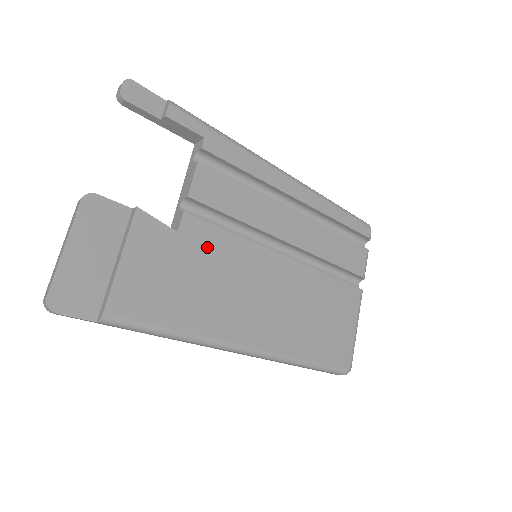
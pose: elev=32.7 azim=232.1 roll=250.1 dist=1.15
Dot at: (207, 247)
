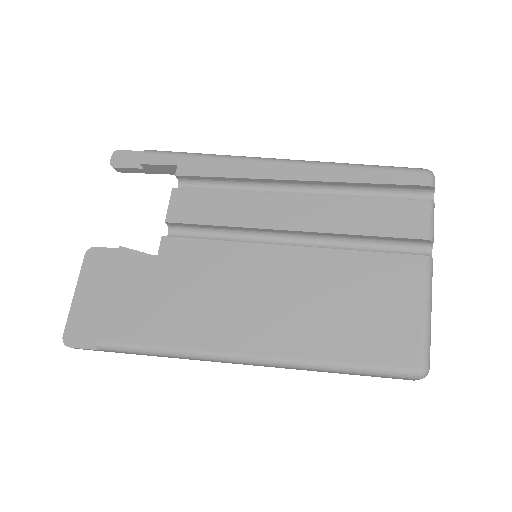
Dot at: (188, 262)
